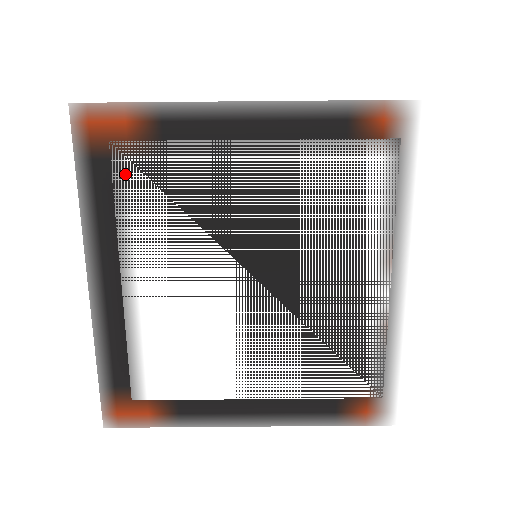
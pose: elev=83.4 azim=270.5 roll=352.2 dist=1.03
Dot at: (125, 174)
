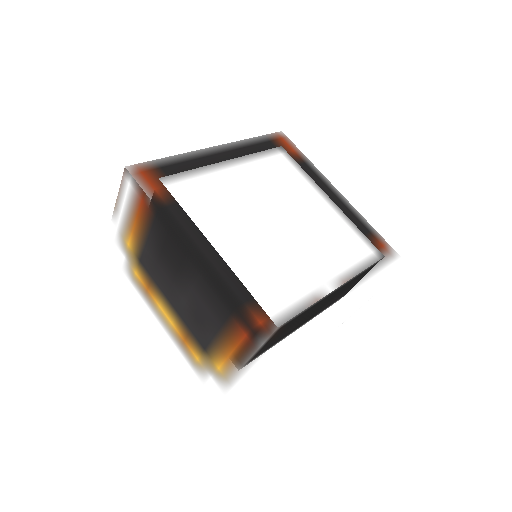
Dot at: (275, 154)
